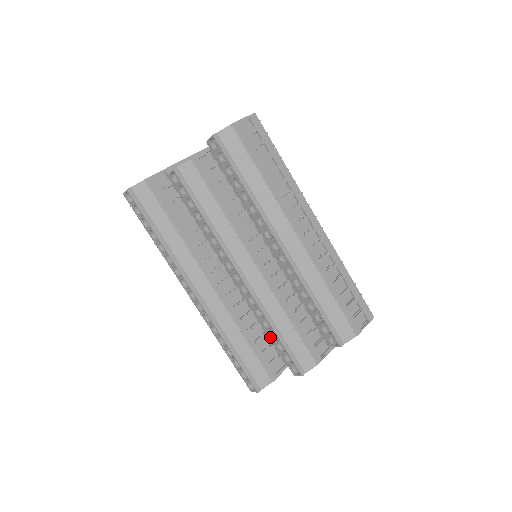
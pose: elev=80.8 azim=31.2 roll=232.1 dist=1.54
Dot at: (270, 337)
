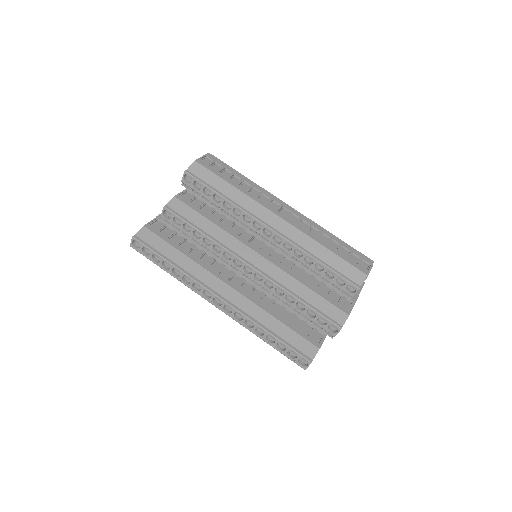
Dot at: (298, 311)
